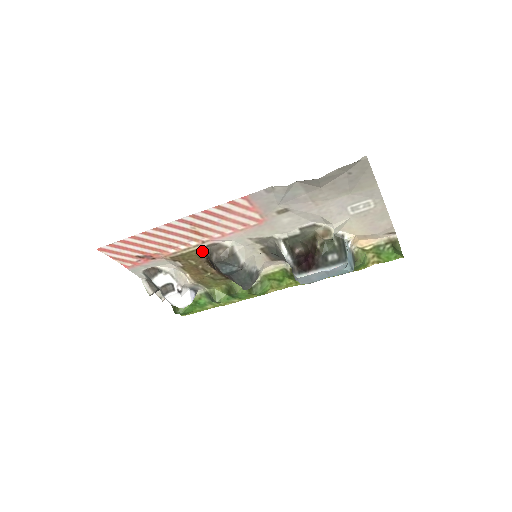
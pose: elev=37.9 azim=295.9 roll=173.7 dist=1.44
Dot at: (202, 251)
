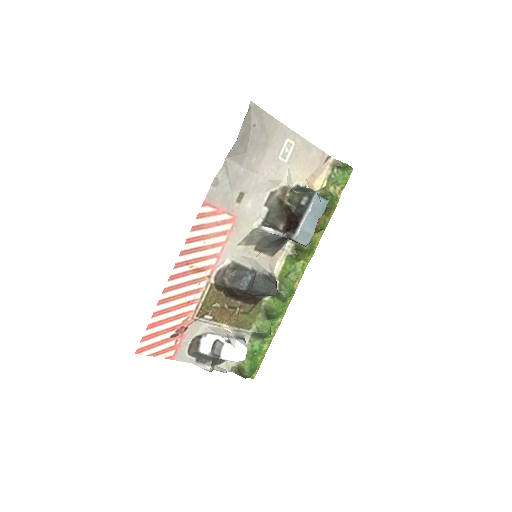
Dot at: (215, 287)
